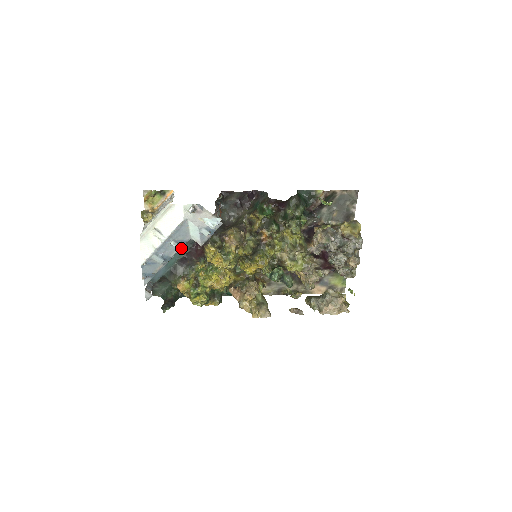
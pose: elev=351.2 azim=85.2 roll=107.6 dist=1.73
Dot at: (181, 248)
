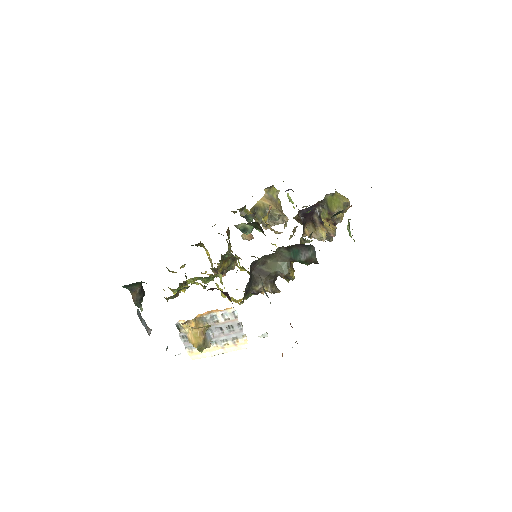
Dot at: occluded
